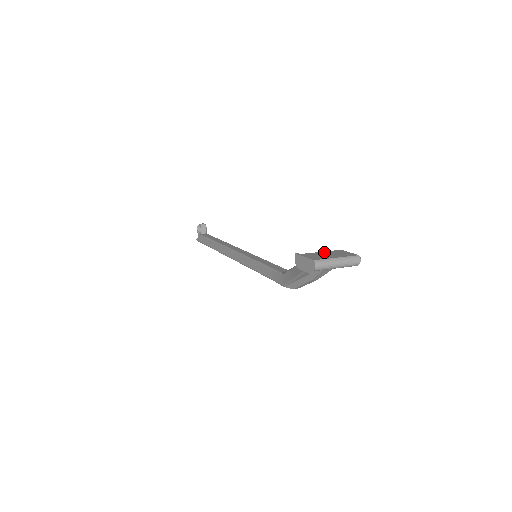
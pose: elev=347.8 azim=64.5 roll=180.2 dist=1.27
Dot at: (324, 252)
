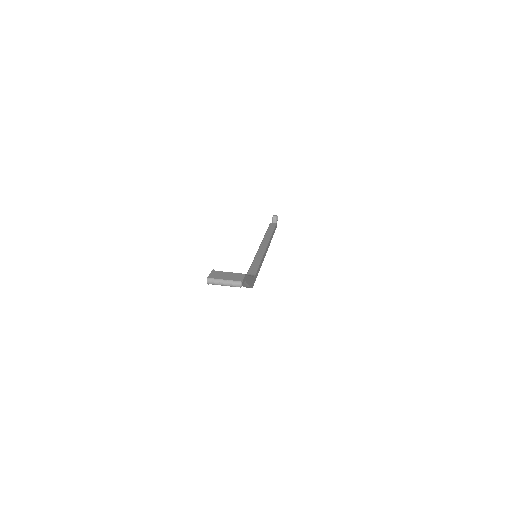
Dot at: (229, 273)
